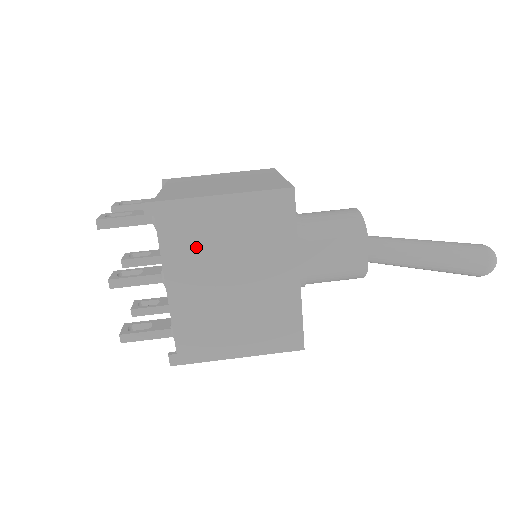
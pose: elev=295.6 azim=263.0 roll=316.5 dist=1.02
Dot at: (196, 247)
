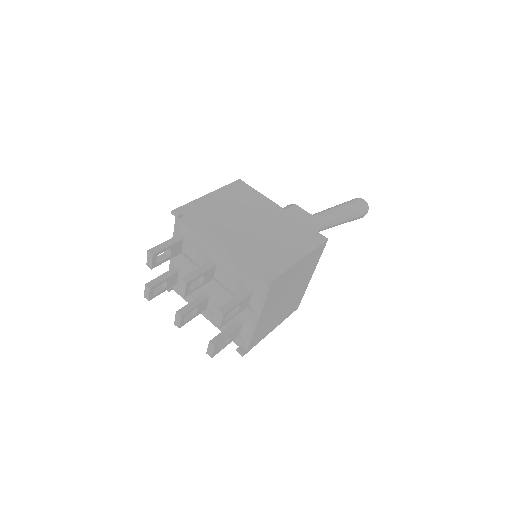
Dot at: (218, 218)
